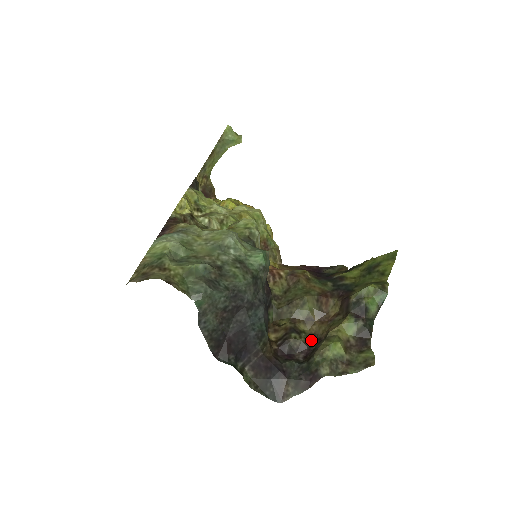
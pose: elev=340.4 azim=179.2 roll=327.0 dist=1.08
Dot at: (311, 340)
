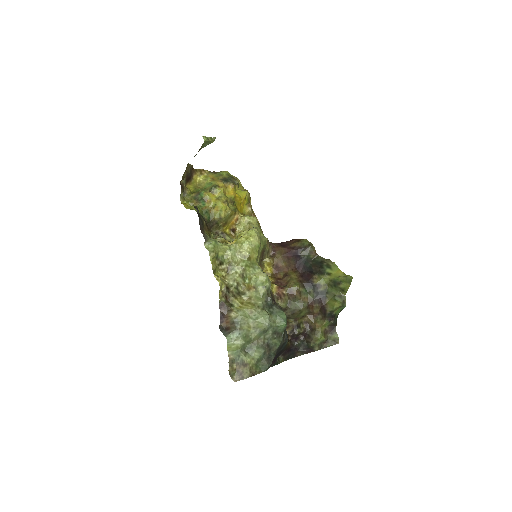
Dot at: (306, 327)
